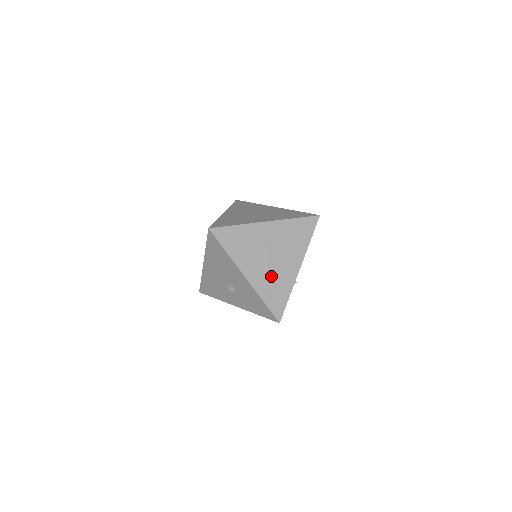
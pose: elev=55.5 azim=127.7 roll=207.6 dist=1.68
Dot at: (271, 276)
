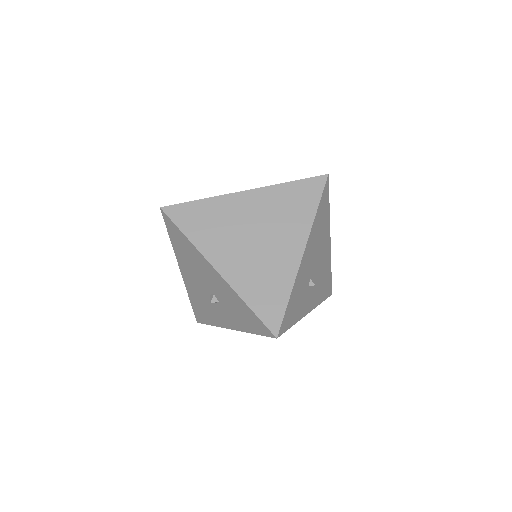
Dot at: (257, 266)
